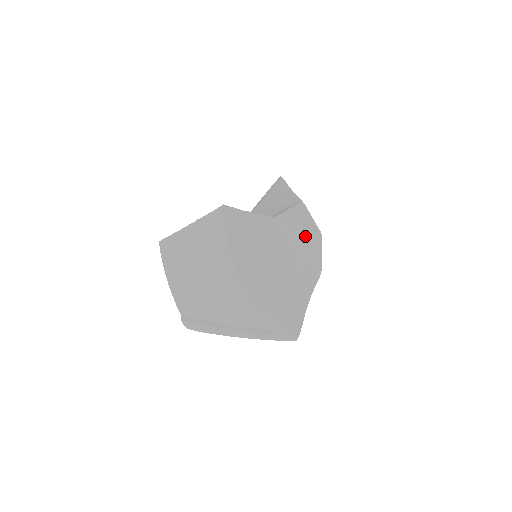
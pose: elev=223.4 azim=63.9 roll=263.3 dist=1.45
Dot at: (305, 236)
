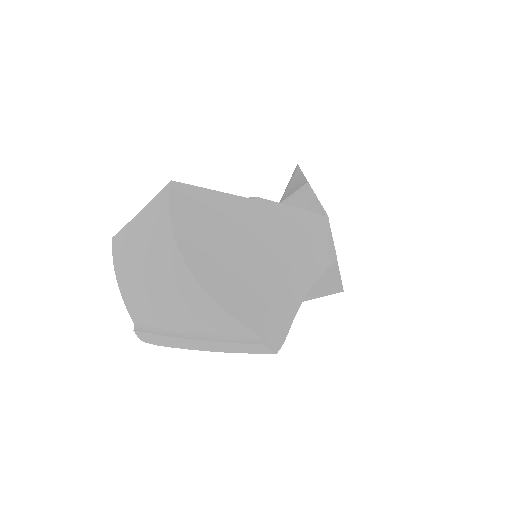
Dot at: (299, 218)
